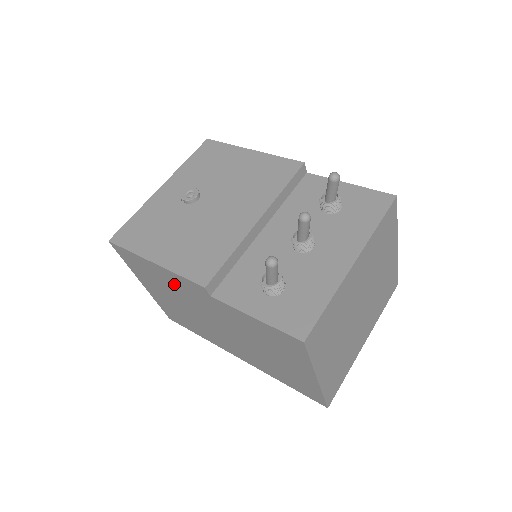
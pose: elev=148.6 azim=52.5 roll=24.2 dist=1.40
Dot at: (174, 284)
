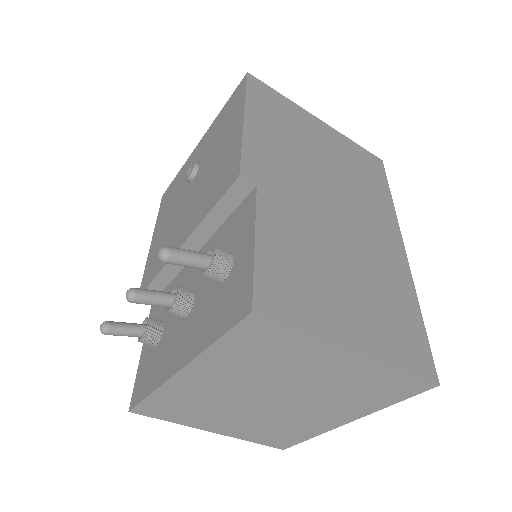
Dot at: occluded
